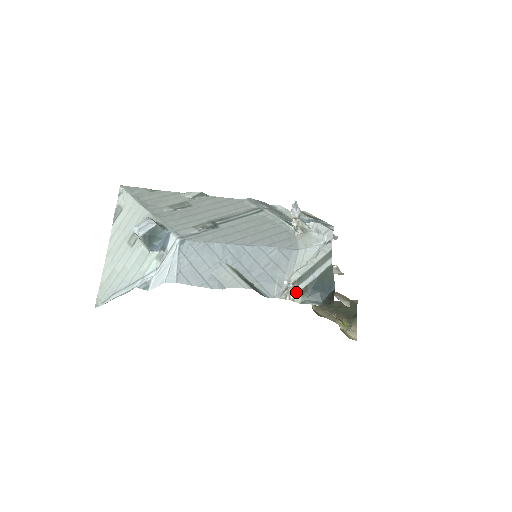
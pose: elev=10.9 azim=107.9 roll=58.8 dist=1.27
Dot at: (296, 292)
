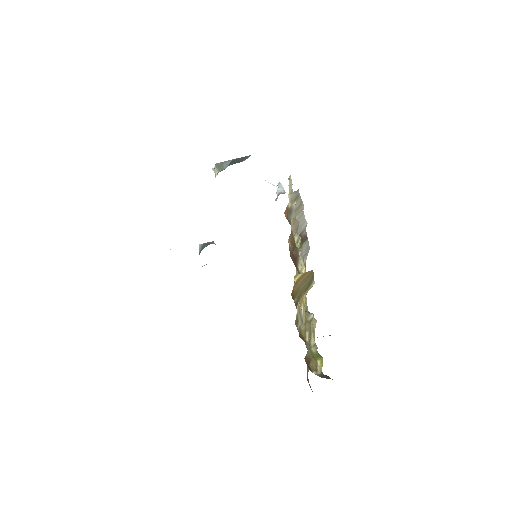
Dot at: occluded
